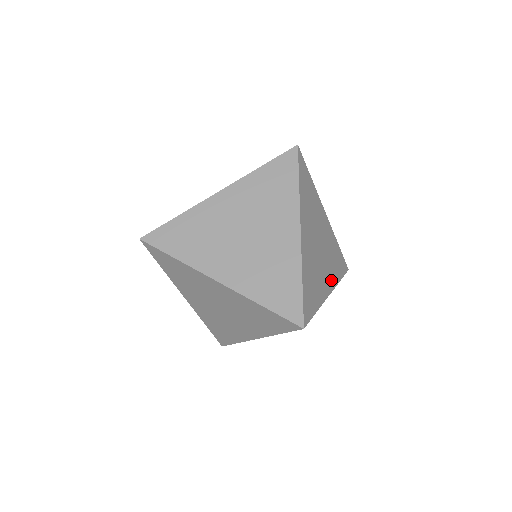
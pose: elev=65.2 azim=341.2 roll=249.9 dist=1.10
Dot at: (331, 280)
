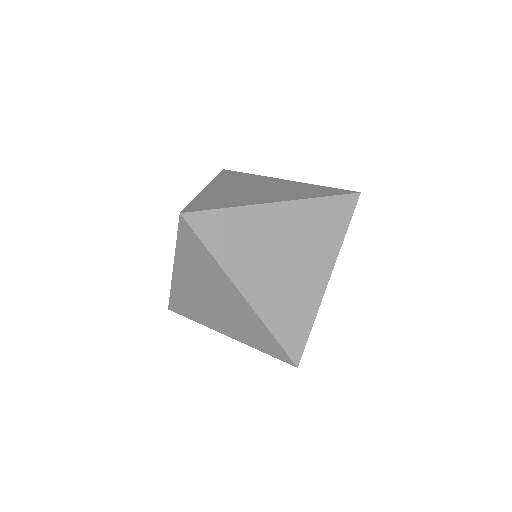
Dot at: (325, 261)
